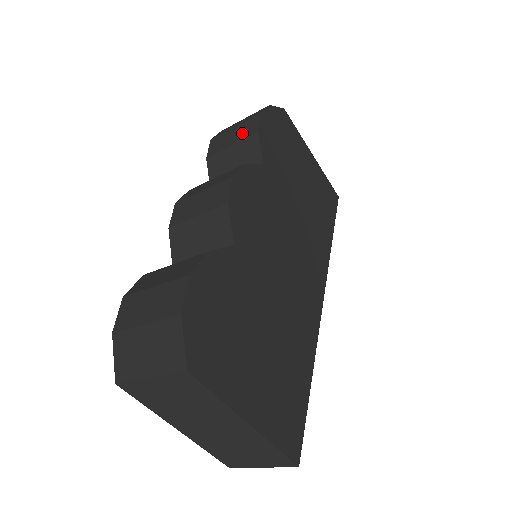
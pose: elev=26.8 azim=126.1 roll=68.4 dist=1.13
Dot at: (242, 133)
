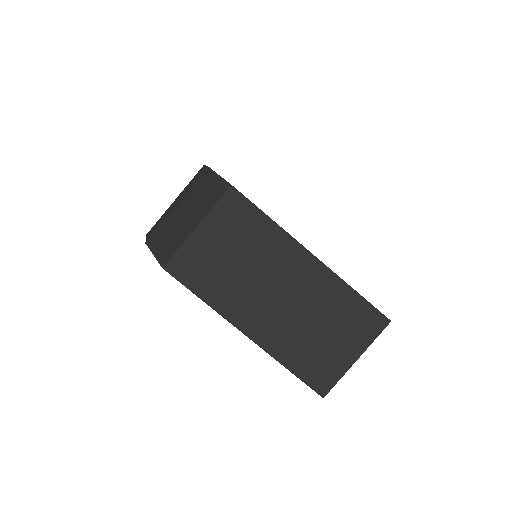
Dot at: occluded
